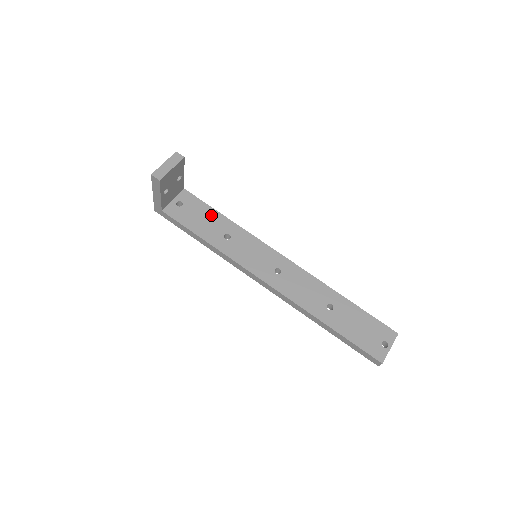
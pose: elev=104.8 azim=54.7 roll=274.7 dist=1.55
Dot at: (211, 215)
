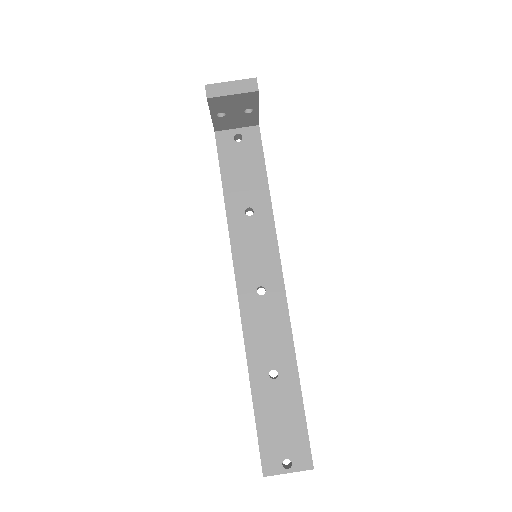
Dot at: (257, 175)
